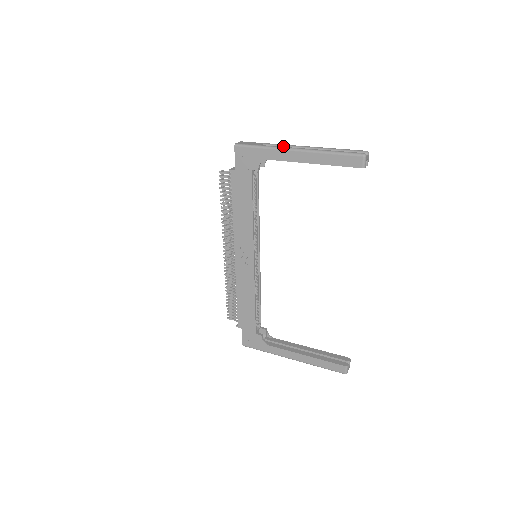
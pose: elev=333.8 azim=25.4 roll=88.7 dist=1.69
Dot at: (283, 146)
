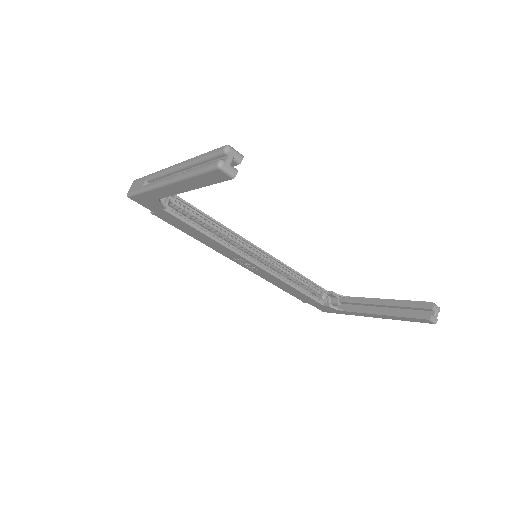
Dot at: (159, 176)
